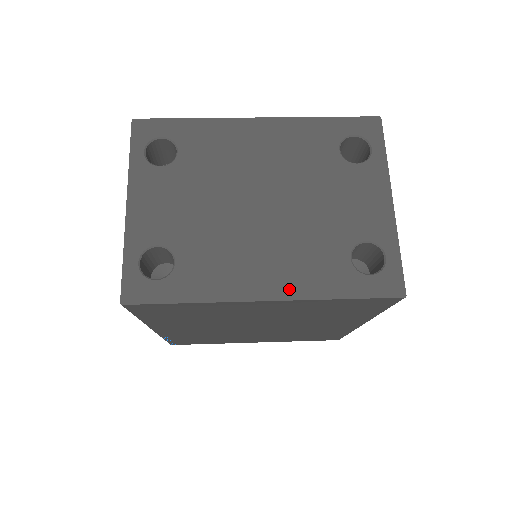
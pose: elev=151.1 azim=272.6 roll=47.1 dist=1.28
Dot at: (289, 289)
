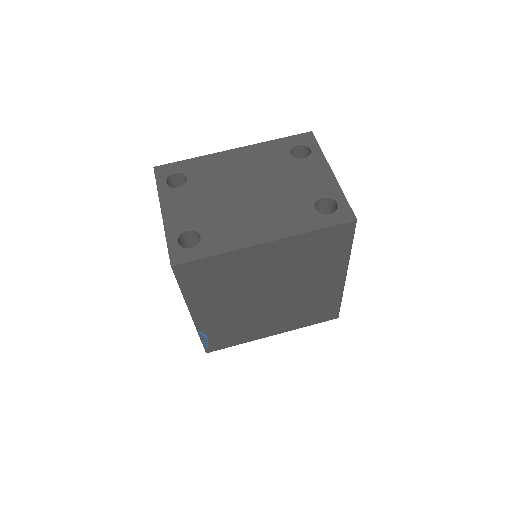
Dot at: (280, 233)
